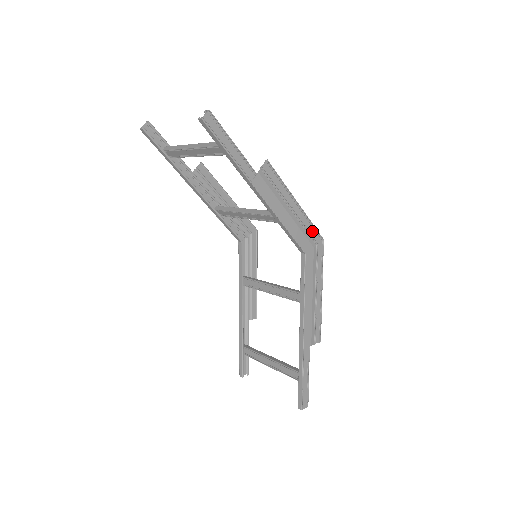
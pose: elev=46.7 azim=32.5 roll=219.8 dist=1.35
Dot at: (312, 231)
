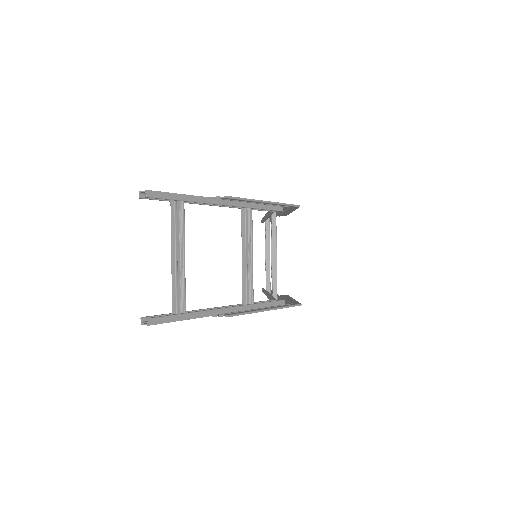
Dot at: occluded
